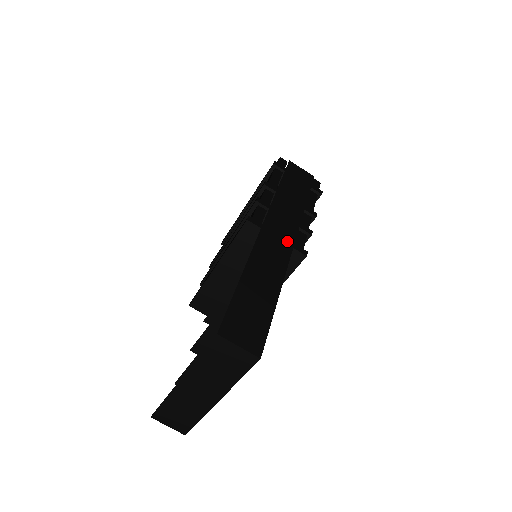
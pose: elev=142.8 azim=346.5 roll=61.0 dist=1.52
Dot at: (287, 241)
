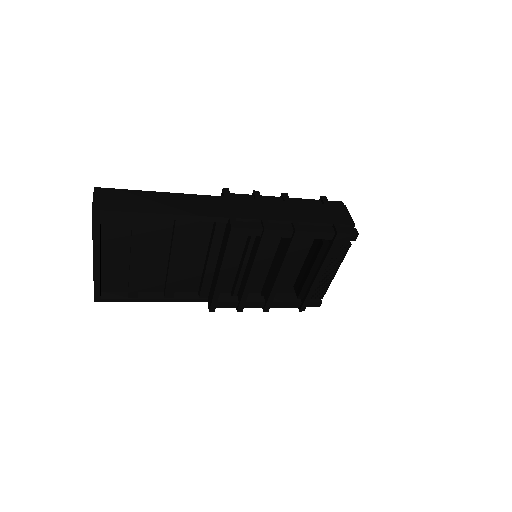
Dot at: (232, 213)
